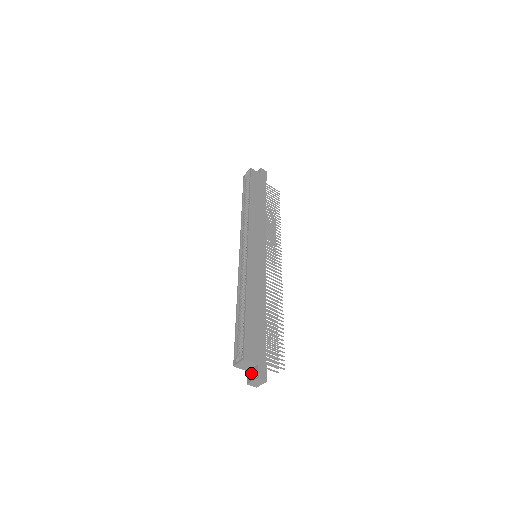
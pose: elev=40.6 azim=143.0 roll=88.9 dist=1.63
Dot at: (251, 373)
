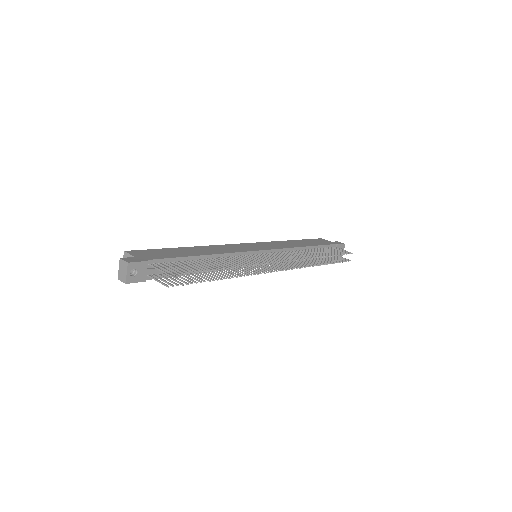
Dot at: occluded
